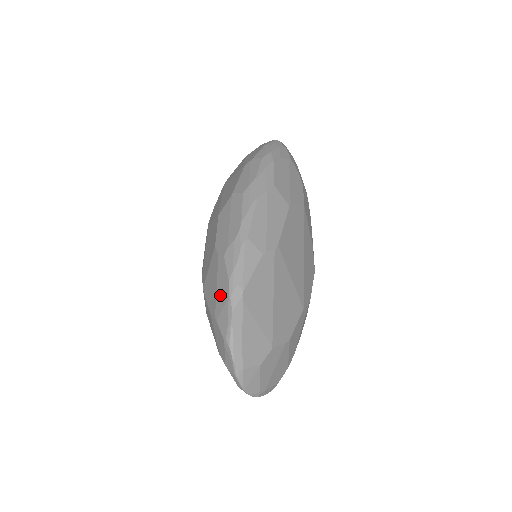
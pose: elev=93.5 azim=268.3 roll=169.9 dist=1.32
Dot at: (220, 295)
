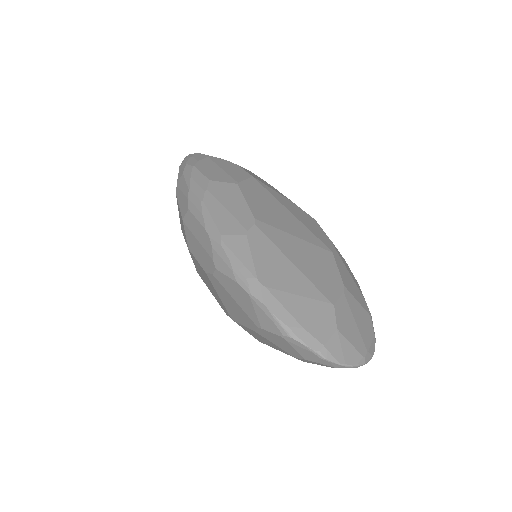
Dot at: (243, 304)
